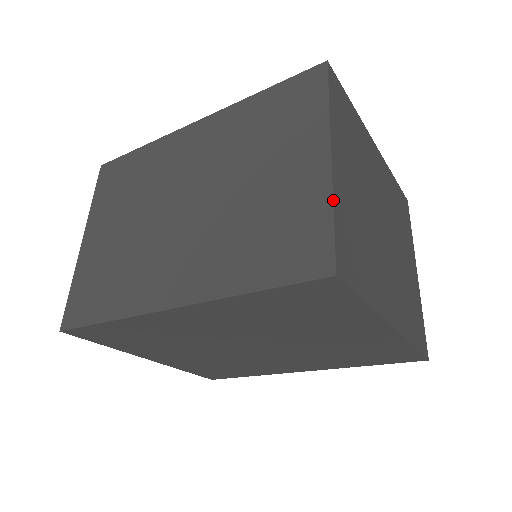
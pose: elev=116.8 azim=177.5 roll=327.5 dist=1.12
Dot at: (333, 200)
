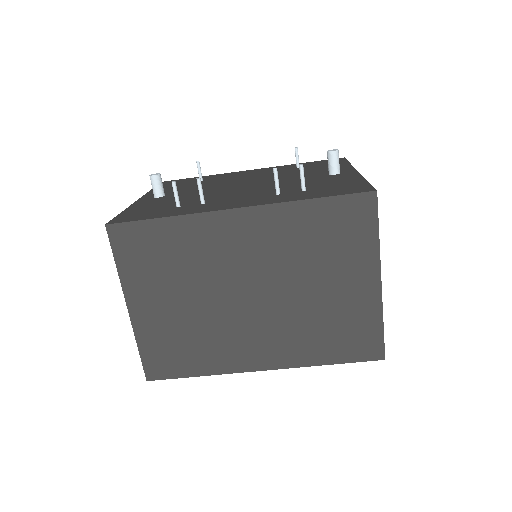
Dot at: occluded
